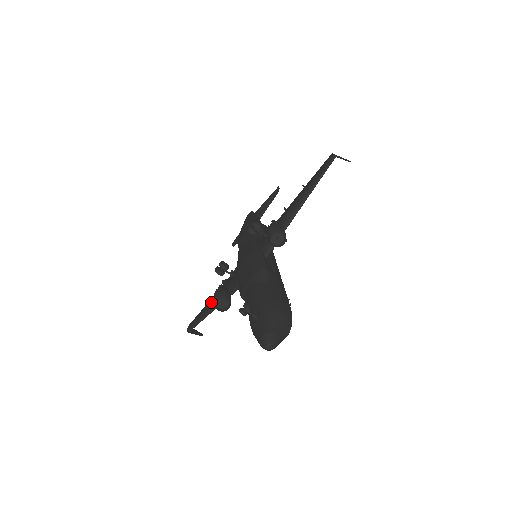
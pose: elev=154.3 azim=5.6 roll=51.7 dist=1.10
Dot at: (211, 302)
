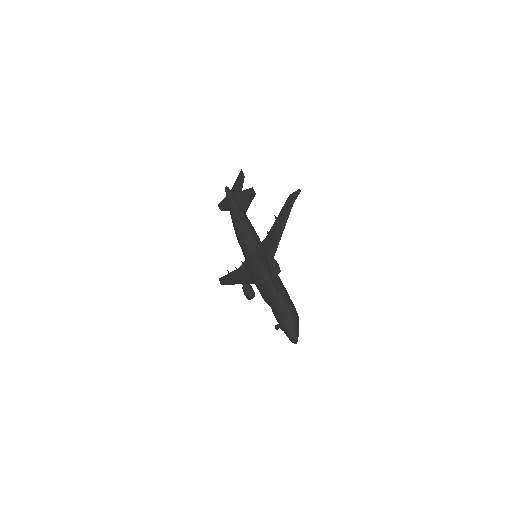
Dot at: (235, 278)
